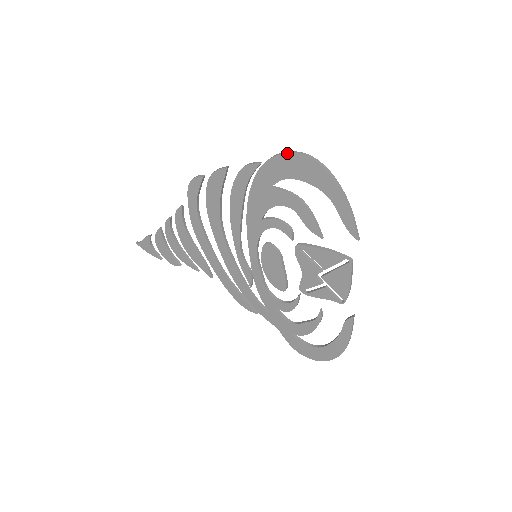
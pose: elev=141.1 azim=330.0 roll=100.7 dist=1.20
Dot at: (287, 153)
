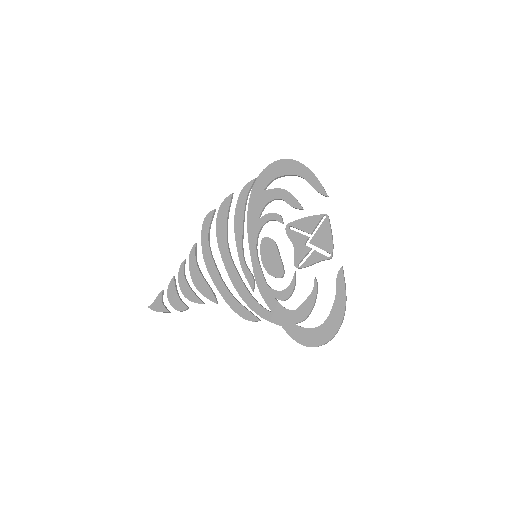
Dot at: (272, 163)
